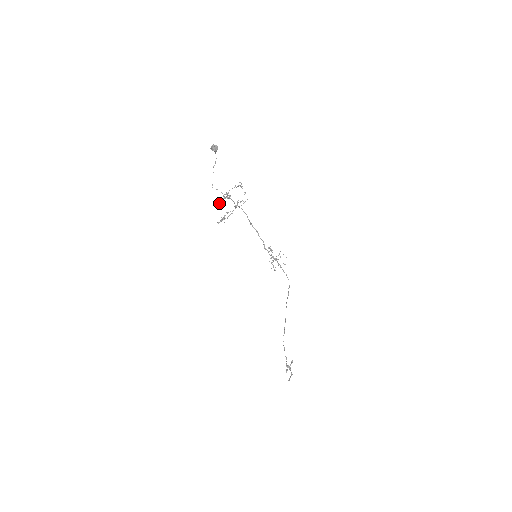
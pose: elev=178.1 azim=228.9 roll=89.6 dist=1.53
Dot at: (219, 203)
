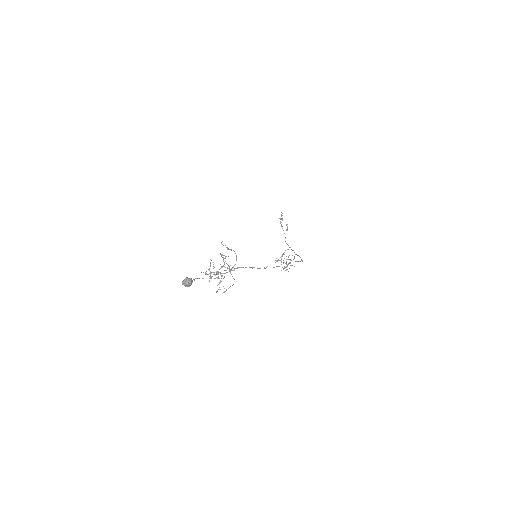
Dot at: (206, 274)
